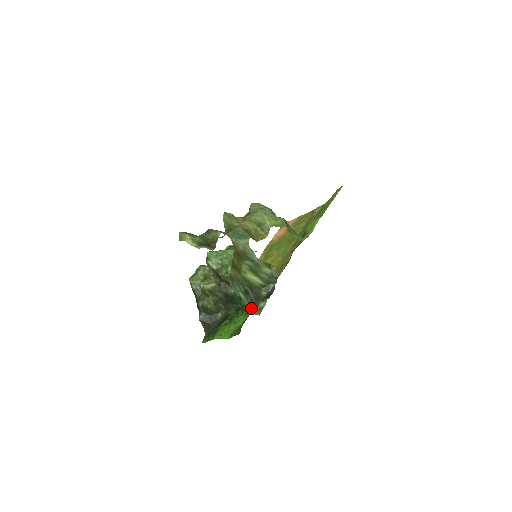
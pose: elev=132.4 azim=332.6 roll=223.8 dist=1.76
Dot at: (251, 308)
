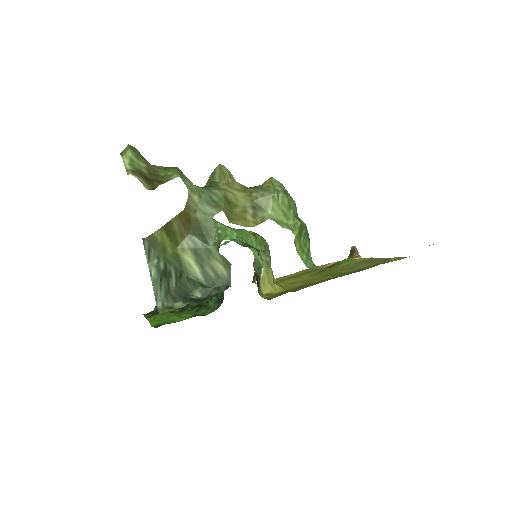
Dot at: (160, 298)
